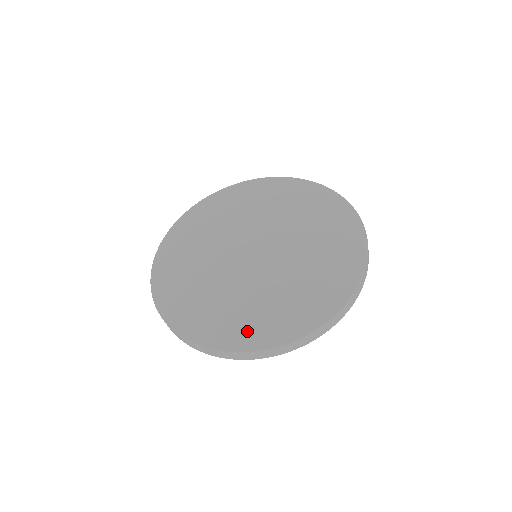
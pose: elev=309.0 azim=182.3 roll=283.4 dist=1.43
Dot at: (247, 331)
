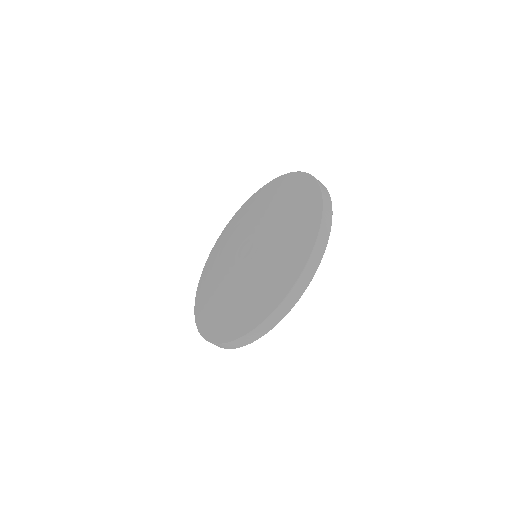
Dot at: (297, 253)
